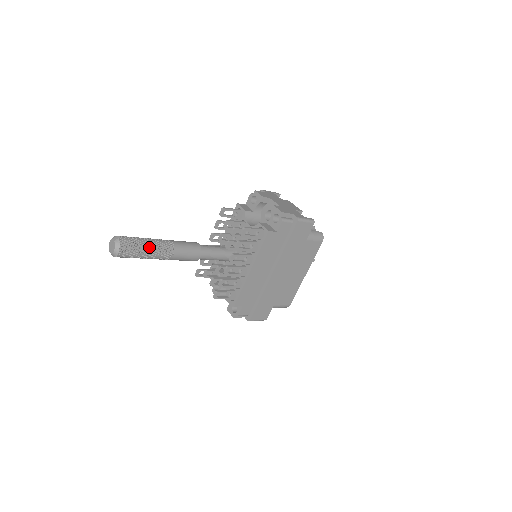
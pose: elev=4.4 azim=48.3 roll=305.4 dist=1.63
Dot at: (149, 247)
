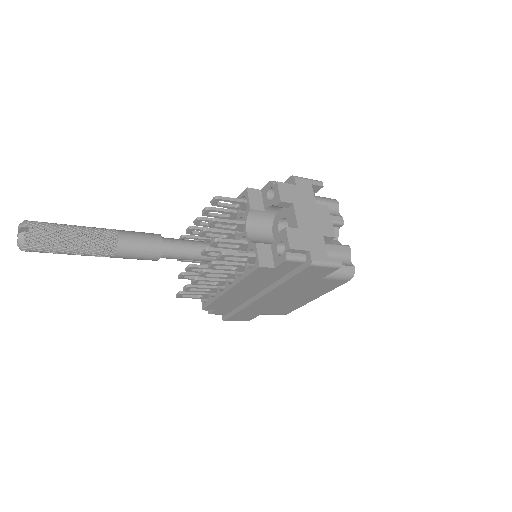
Dot at: (74, 246)
